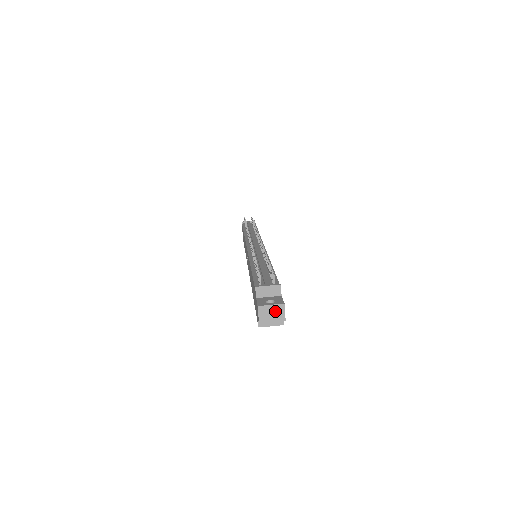
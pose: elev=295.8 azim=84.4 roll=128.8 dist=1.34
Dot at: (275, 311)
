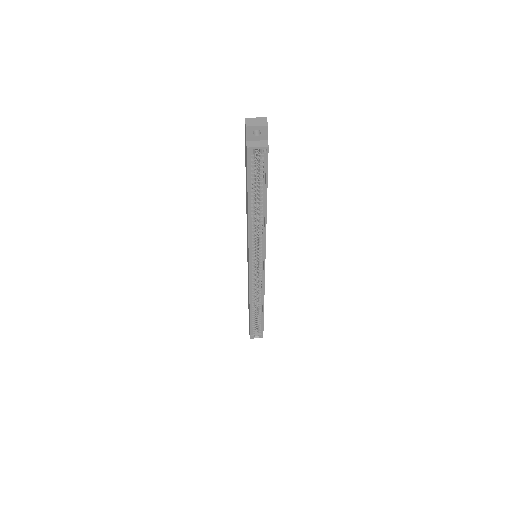
Dot at: (259, 121)
